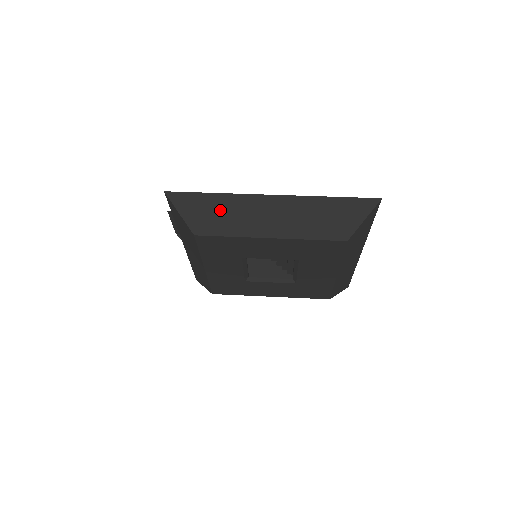
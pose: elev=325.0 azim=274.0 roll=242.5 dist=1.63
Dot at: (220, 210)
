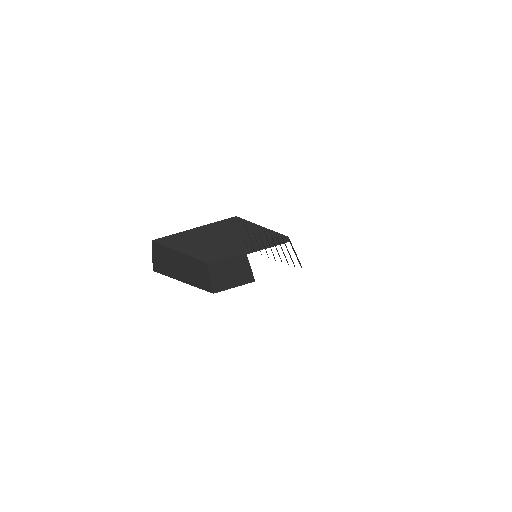
Dot at: occluded
